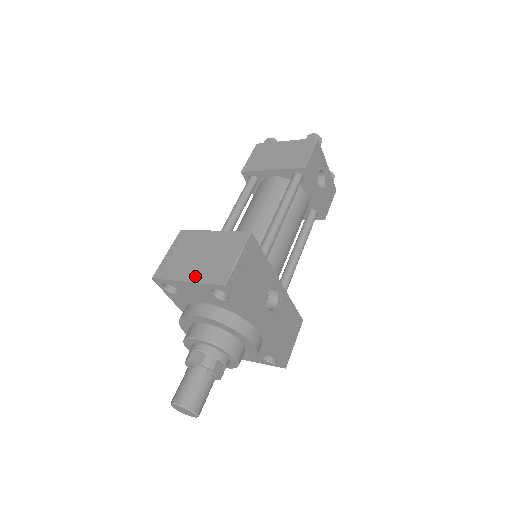
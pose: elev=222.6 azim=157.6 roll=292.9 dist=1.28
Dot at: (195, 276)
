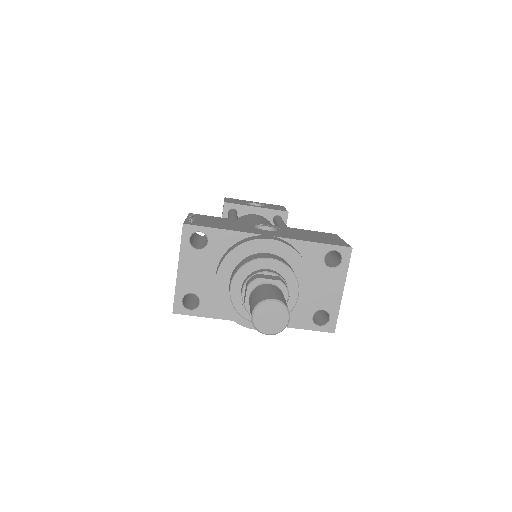
Dot at: (179, 260)
